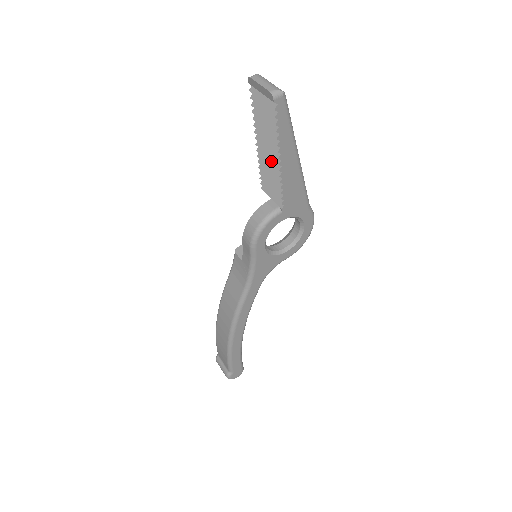
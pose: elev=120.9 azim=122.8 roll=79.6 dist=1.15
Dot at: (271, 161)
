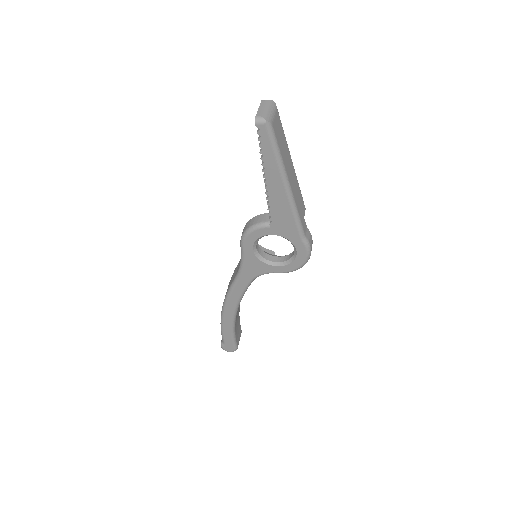
Dot at: occluded
